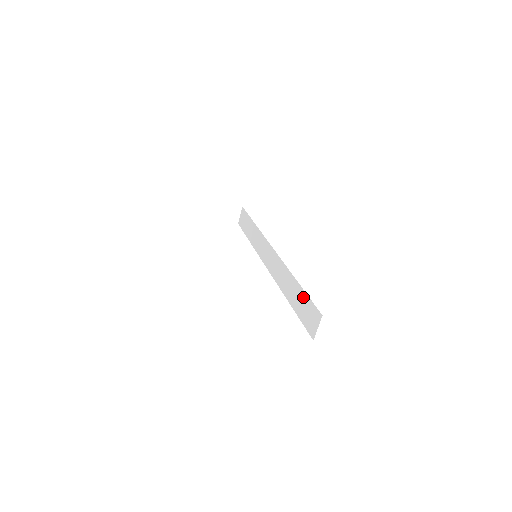
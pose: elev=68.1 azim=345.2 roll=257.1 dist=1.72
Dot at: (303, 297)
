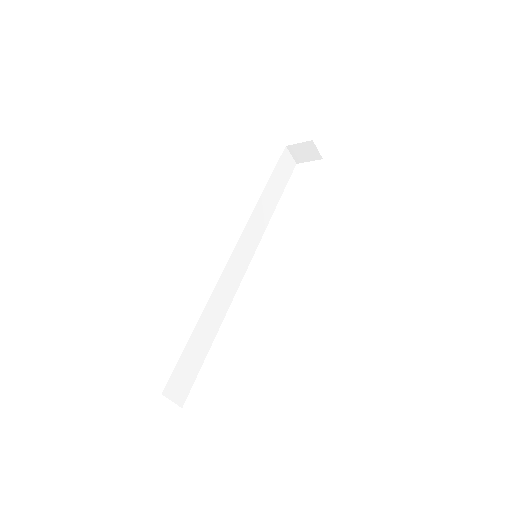
Dot at: occluded
